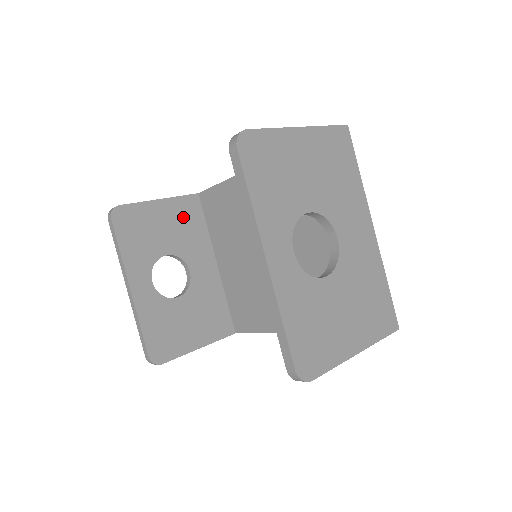
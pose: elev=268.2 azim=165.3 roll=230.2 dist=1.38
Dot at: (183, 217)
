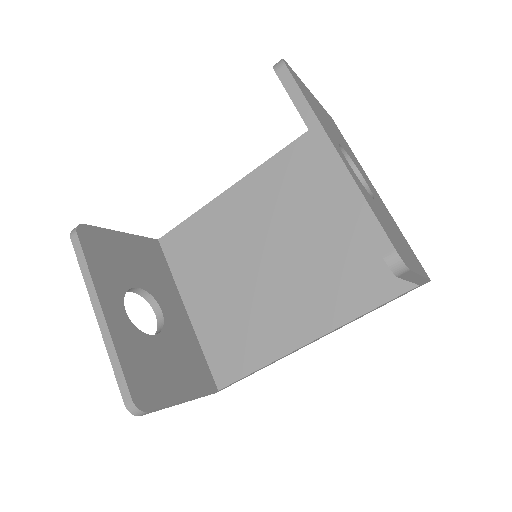
Dot at: (147, 256)
